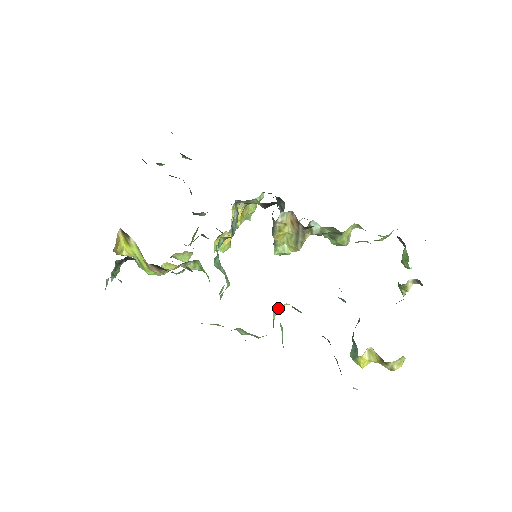
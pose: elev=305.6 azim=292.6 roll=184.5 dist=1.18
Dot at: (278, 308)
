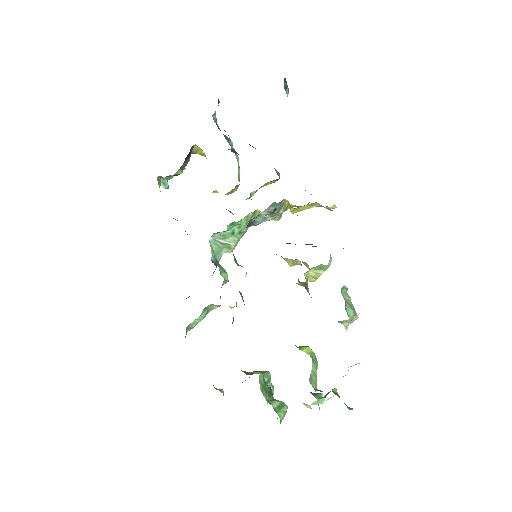
Dot at: occluded
